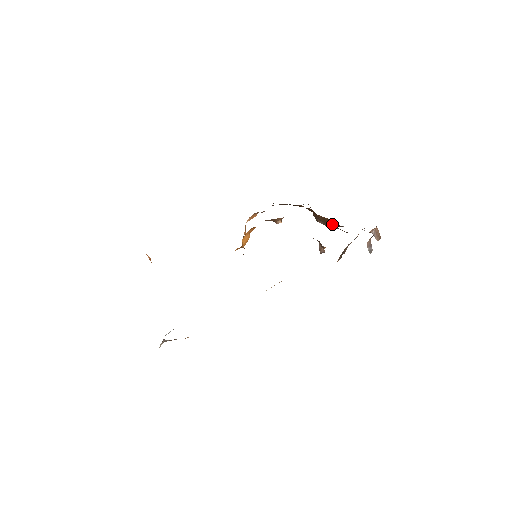
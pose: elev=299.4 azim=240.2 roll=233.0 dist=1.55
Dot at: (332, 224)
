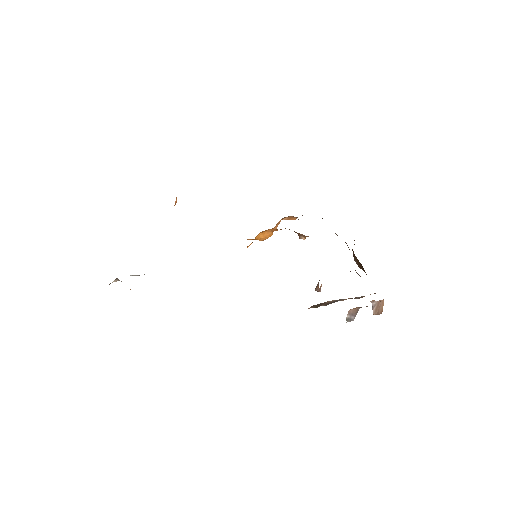
Dot at: occluded
